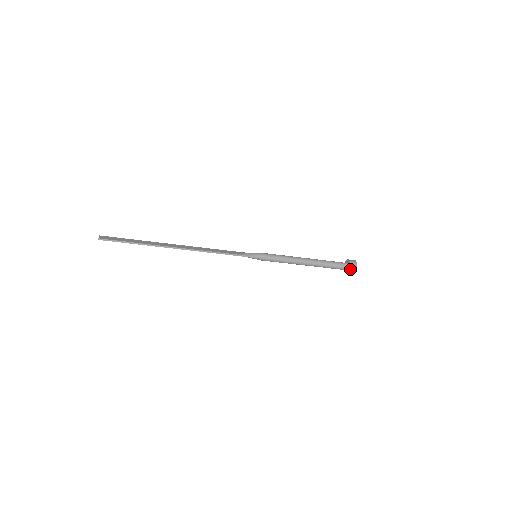
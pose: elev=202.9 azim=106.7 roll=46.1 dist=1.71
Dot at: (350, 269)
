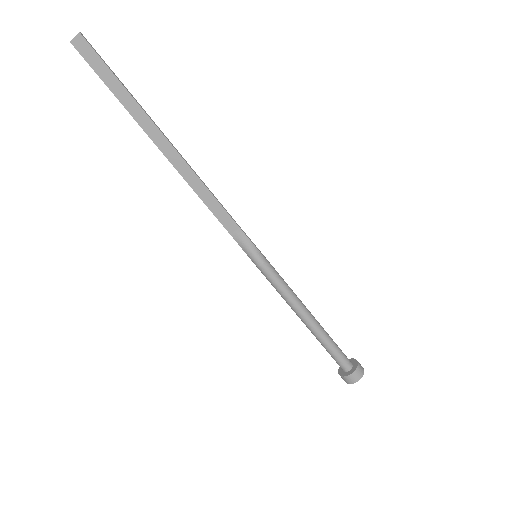
Dot at: (357, 361)
